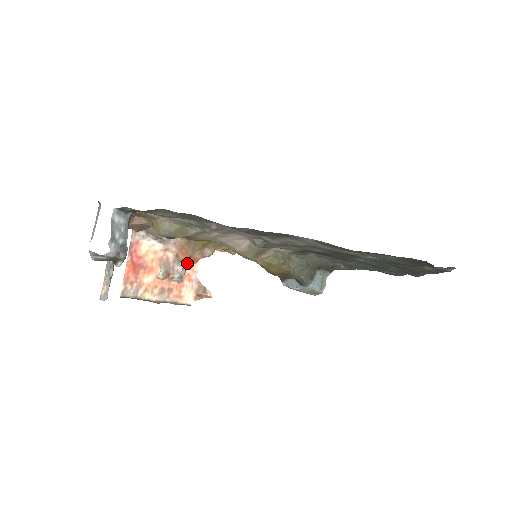
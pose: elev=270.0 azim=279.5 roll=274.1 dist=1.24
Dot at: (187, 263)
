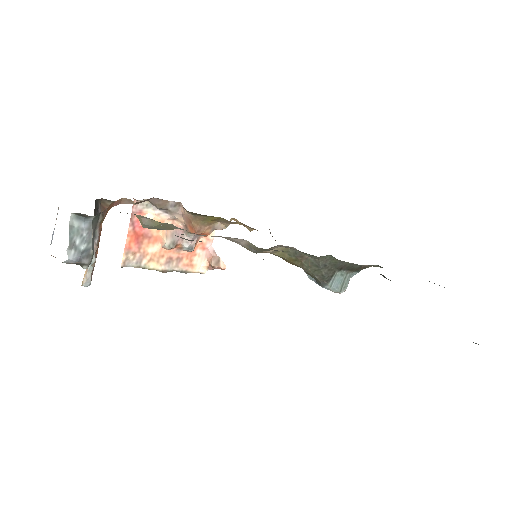
Dot at: occluded
